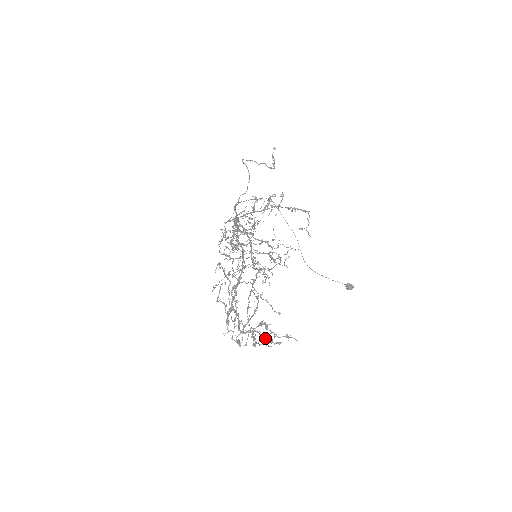
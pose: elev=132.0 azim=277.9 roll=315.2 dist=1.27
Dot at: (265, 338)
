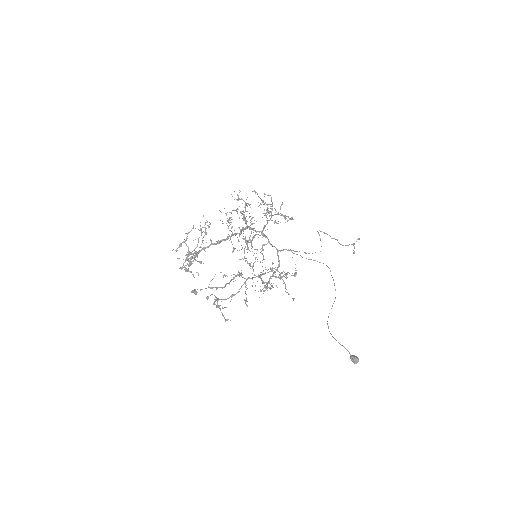
Dot at: (220, 310)
